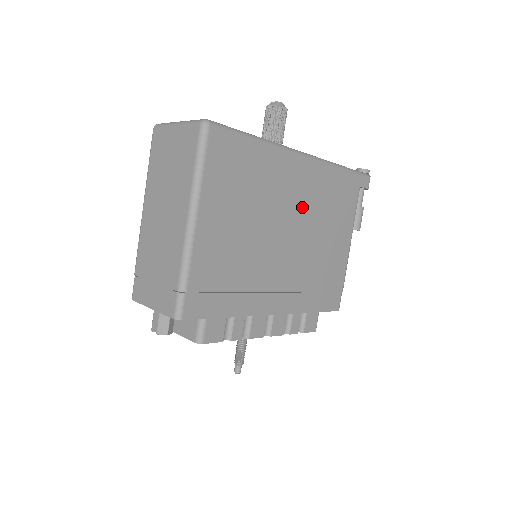
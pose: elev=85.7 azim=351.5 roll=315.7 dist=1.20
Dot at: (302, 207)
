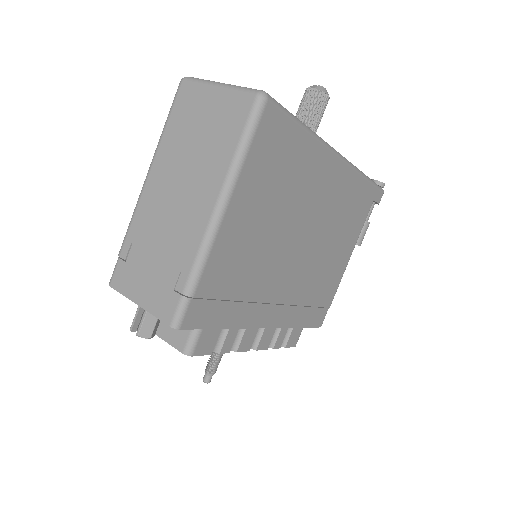
Dot at: (323, 214)
